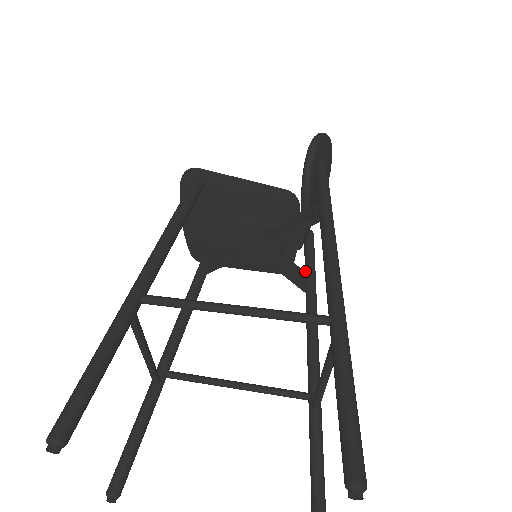
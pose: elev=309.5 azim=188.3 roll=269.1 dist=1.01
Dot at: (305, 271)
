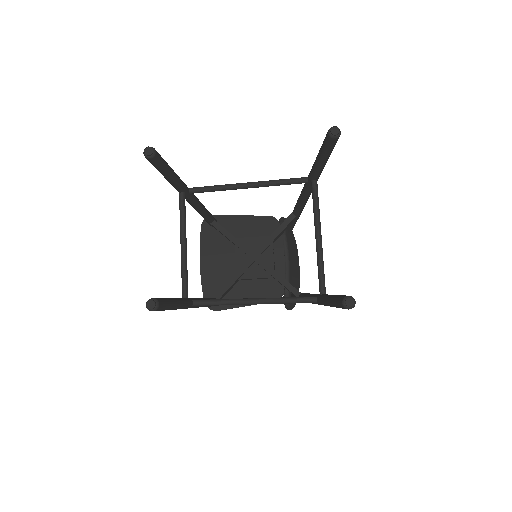
Dot at: (295, 296)
